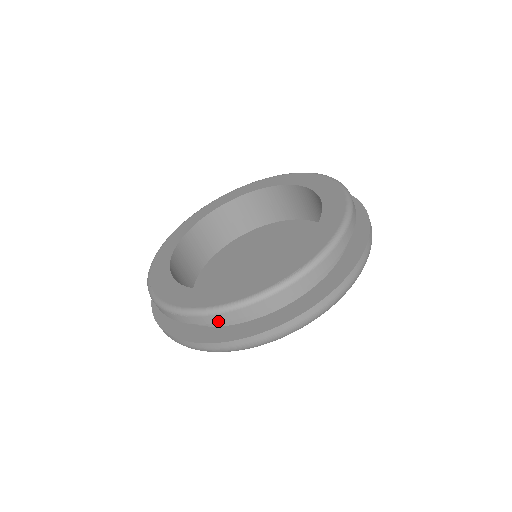
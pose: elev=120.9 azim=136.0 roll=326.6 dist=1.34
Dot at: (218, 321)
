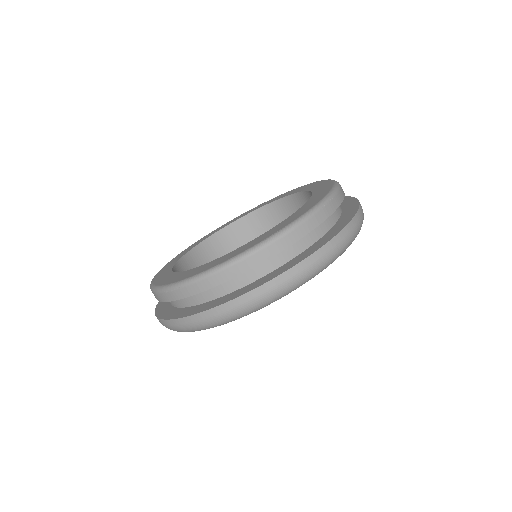
Dot at: (208, 287)
